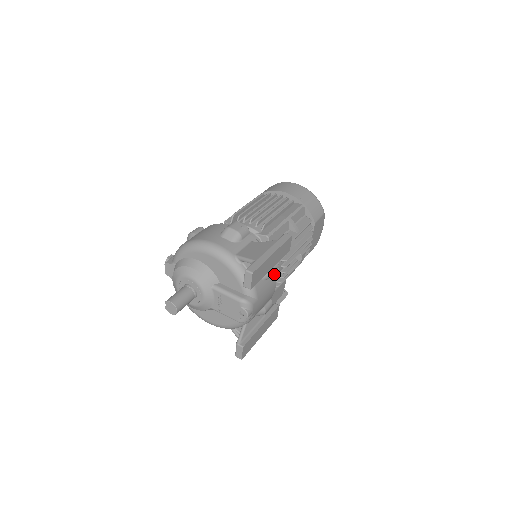
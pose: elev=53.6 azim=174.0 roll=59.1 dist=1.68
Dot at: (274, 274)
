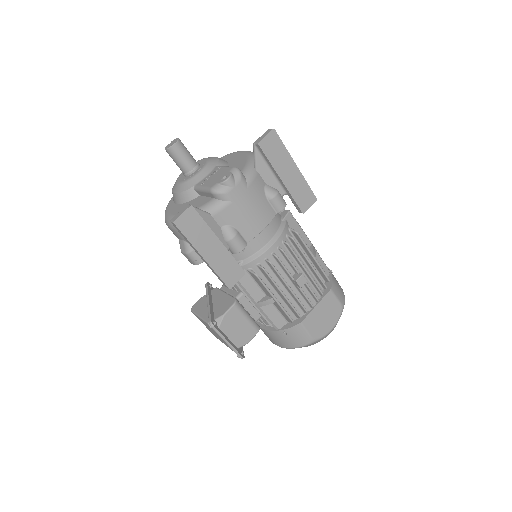
Dot at: (274, 213)
